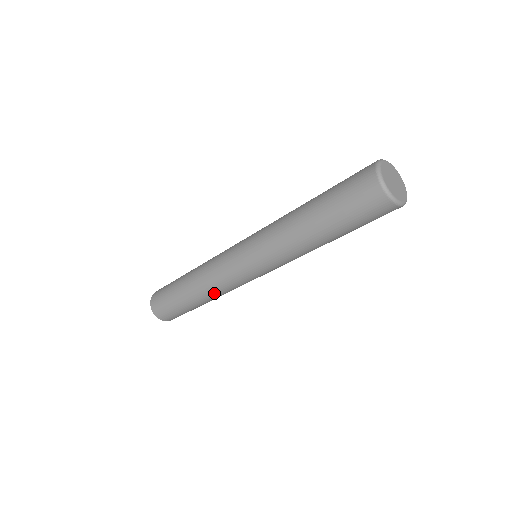
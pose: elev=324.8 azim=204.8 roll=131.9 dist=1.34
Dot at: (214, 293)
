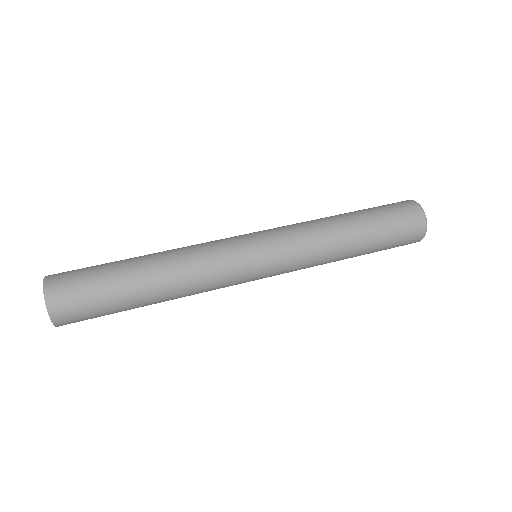
Dot at: (188, 287)
